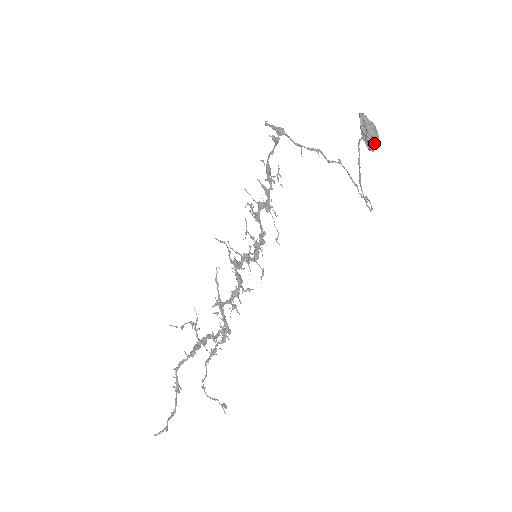
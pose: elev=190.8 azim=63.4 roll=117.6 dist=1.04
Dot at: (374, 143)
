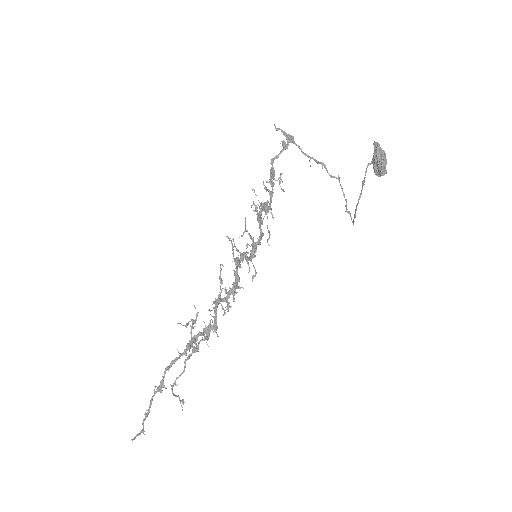
Dot at: (384, 170)
